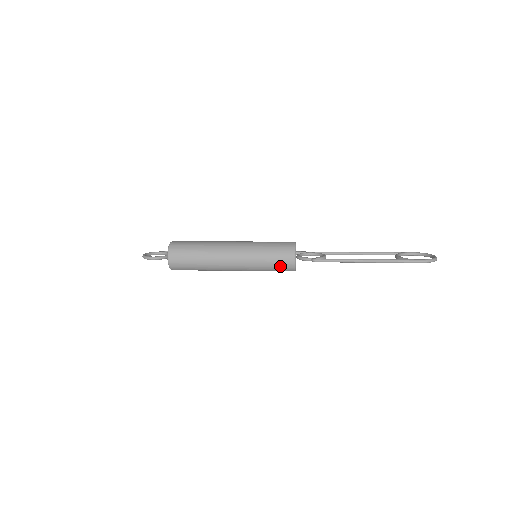
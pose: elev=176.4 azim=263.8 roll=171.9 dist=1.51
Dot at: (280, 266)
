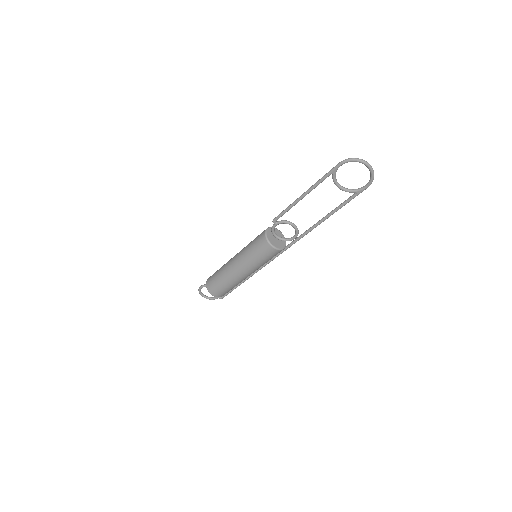
Dot at: (258, 243)
